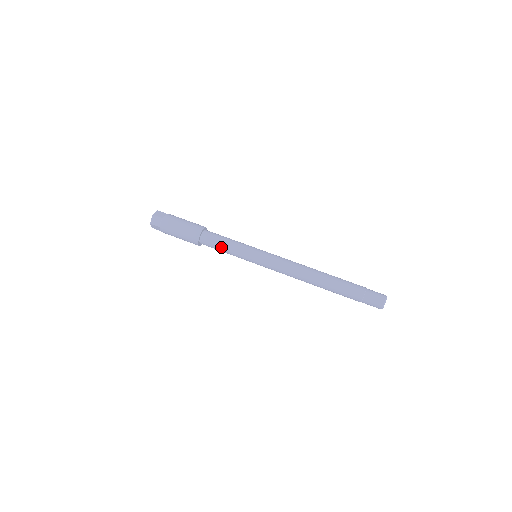
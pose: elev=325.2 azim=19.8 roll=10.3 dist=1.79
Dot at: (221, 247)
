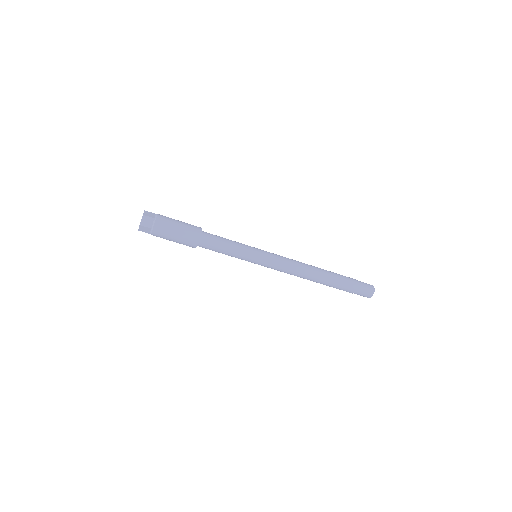
Dot at: (223, 248)
